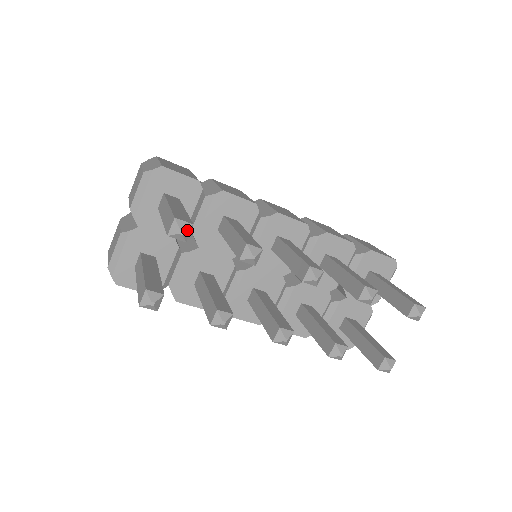
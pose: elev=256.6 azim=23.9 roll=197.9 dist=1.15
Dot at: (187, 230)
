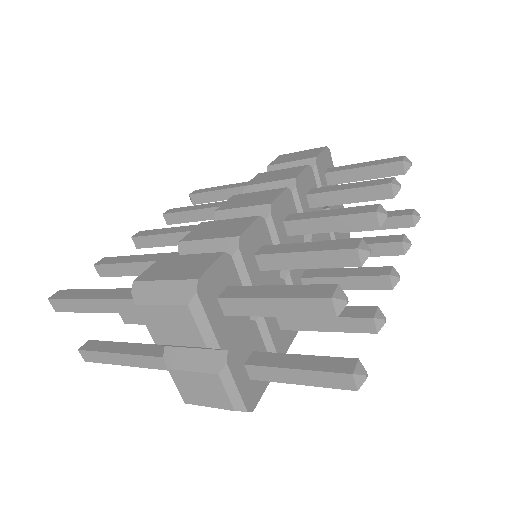
Dot at: (344, 294)
